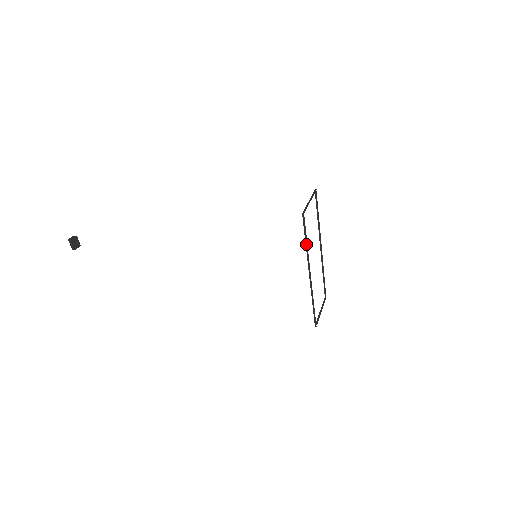
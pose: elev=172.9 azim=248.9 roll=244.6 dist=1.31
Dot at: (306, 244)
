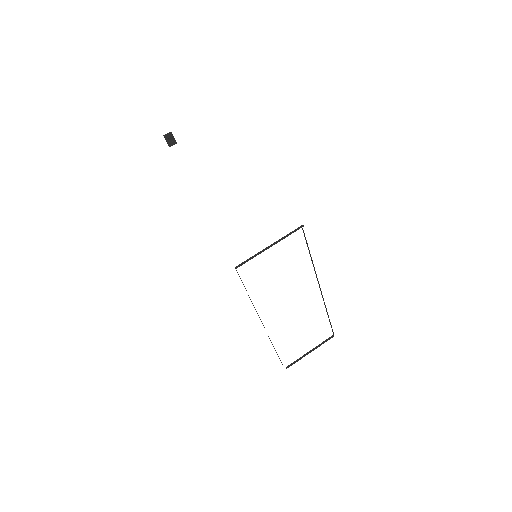
Dot at: occluded
